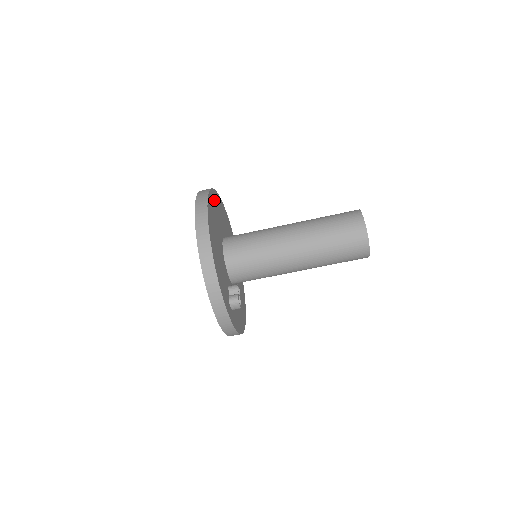
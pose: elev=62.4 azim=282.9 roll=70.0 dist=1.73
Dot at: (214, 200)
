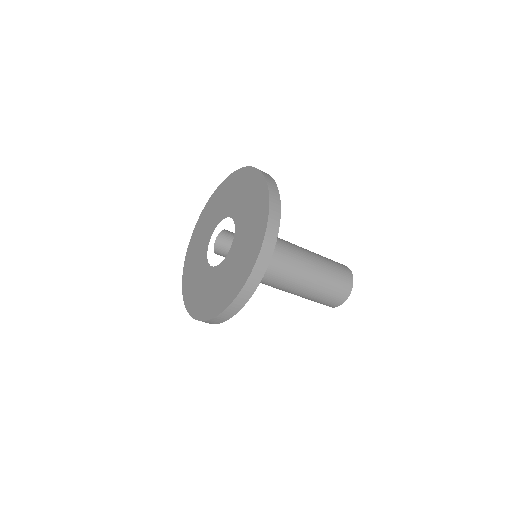
Dot at: occluded
